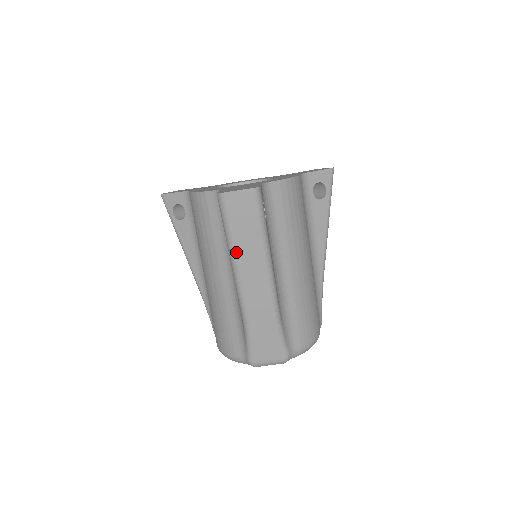
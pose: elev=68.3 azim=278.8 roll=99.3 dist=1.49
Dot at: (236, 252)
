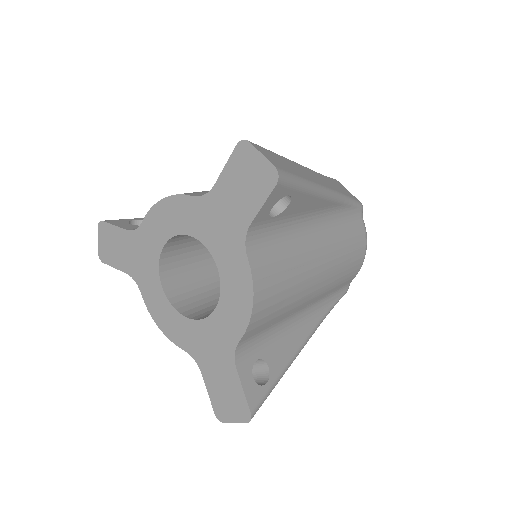
Dot at: occluded
